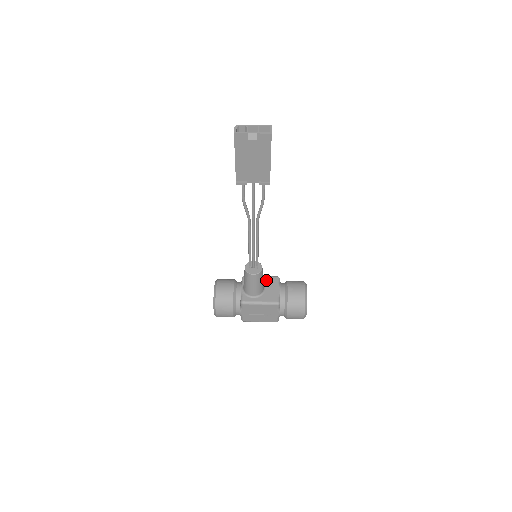
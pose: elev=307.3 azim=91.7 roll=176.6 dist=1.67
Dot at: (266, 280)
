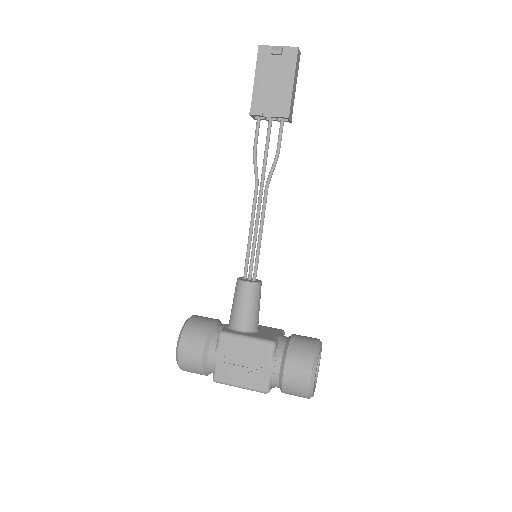
Dot at: (264, 327)
